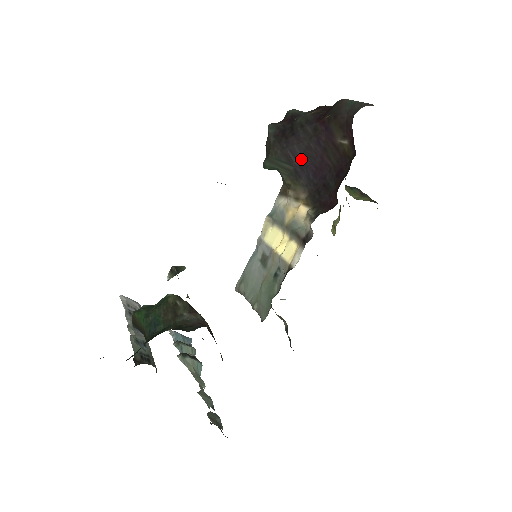
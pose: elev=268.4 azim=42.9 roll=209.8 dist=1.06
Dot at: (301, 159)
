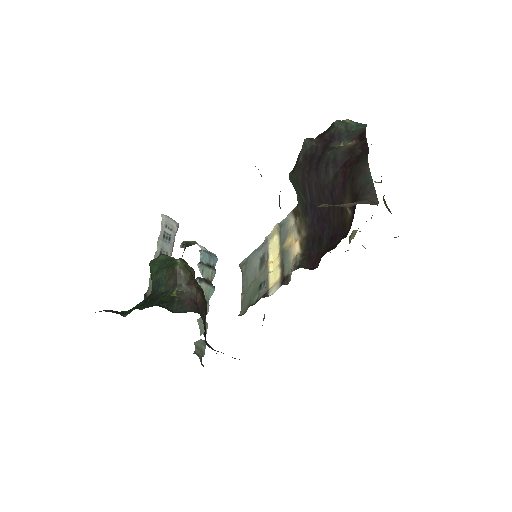
Dot at: (314, 198)
